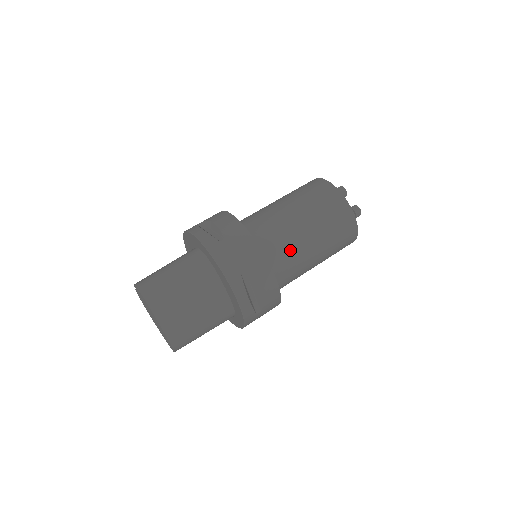
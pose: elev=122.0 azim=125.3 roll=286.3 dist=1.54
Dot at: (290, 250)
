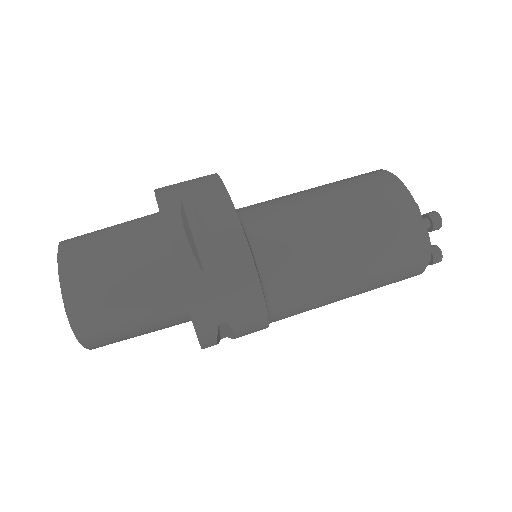
Dot at: (288, 216)
